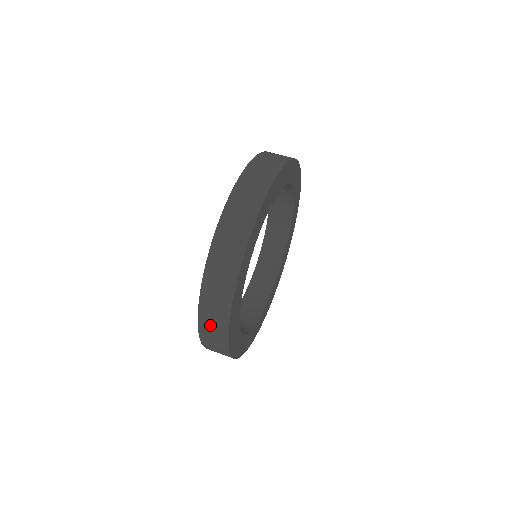
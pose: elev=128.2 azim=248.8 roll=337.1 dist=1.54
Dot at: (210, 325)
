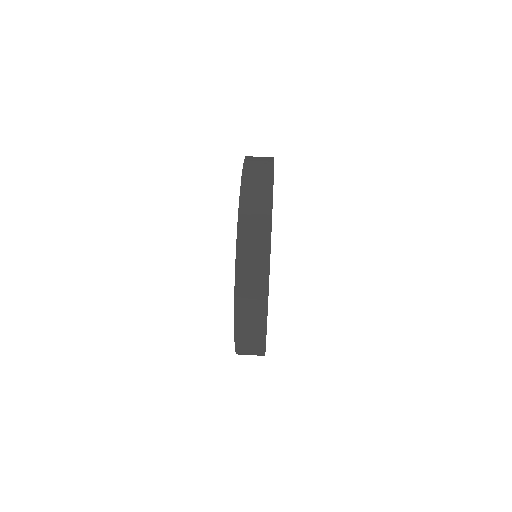
Dot at: (247, 323)
